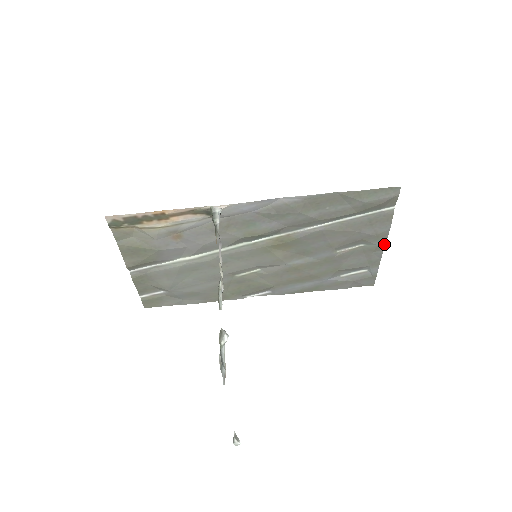
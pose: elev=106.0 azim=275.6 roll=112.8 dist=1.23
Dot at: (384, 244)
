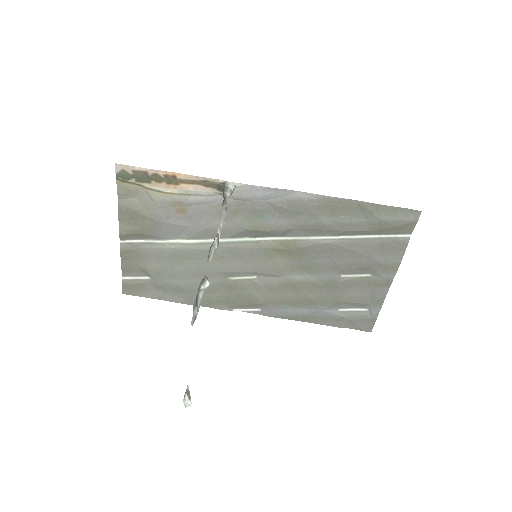
Dot at: (392, 279)
